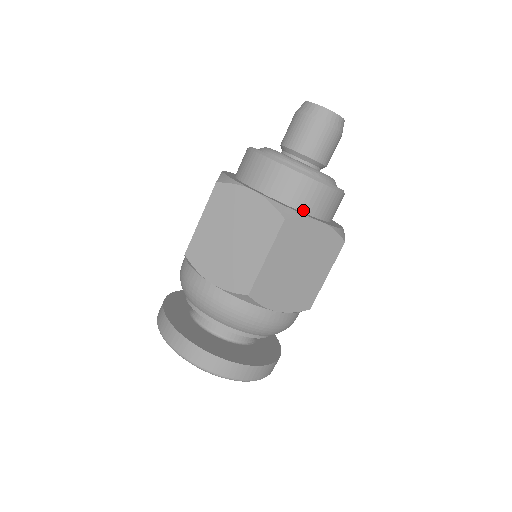
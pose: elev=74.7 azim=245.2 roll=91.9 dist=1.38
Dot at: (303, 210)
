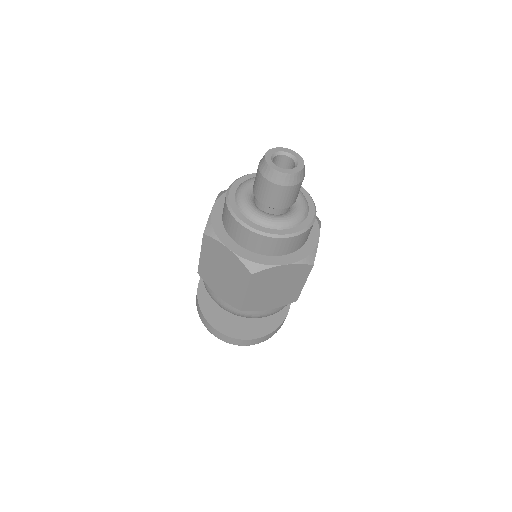
Dot at: (271, 255)
